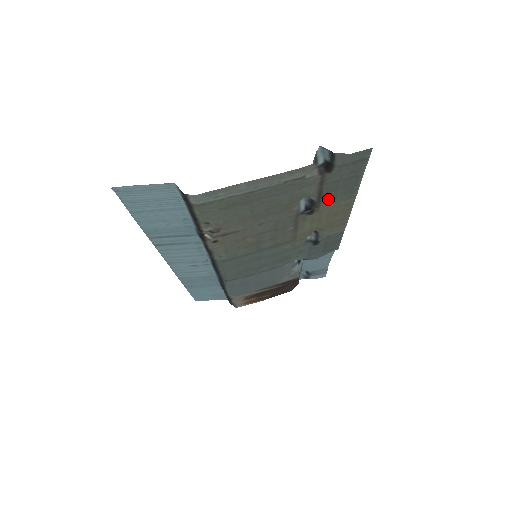
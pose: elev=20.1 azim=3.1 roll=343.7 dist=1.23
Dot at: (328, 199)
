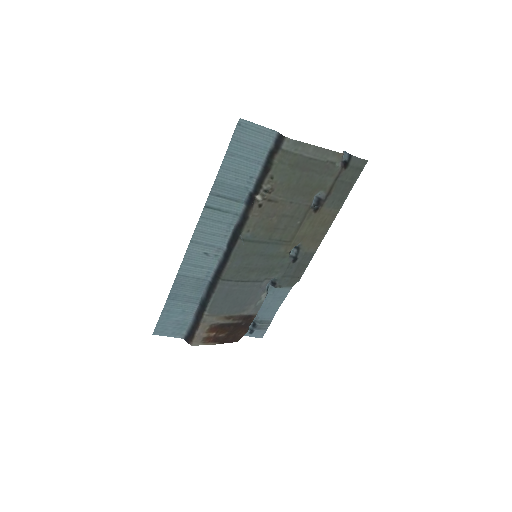
Dot at: (330, 201)
